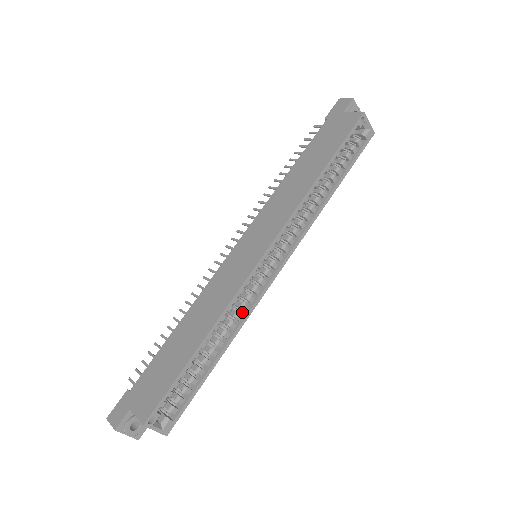
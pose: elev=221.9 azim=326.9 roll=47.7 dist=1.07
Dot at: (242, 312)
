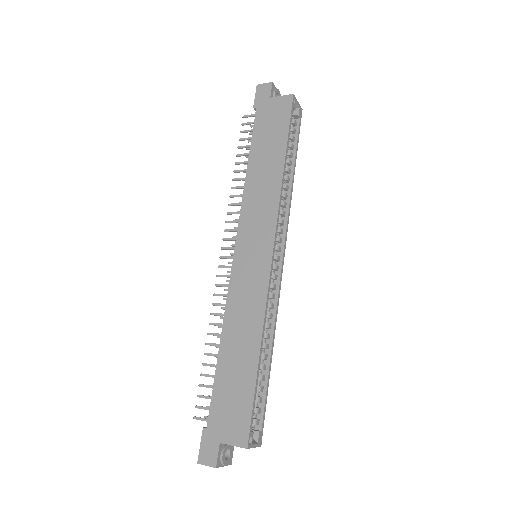
Dot at: (270, 310)
